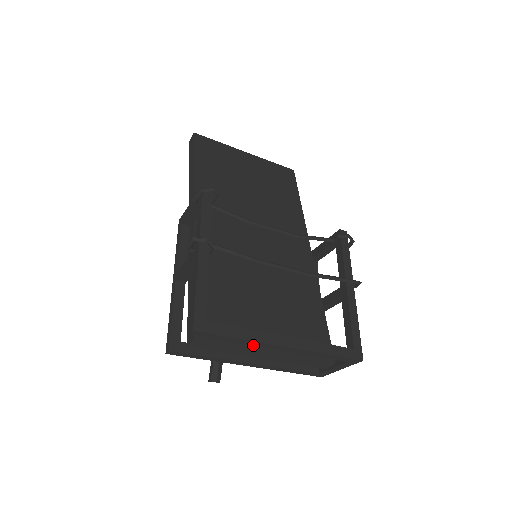
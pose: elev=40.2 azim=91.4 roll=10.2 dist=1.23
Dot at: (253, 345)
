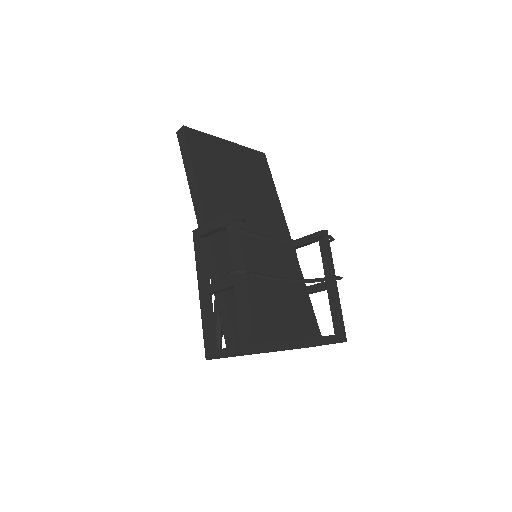
Dot at: occluded
